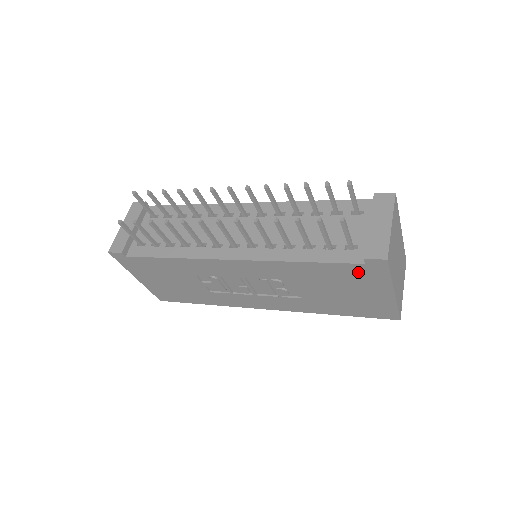
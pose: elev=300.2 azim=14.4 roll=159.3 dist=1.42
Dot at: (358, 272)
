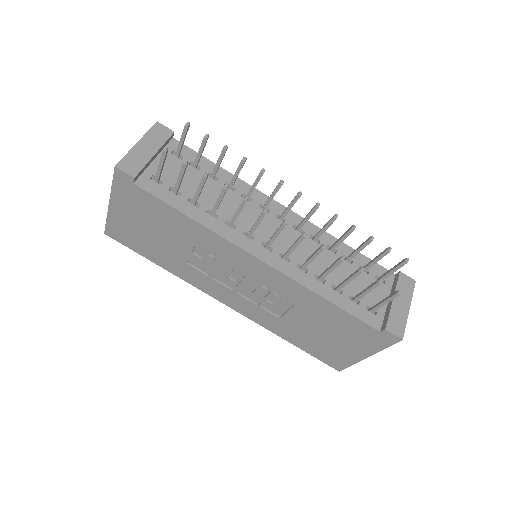
Dot at: (364, 332)
